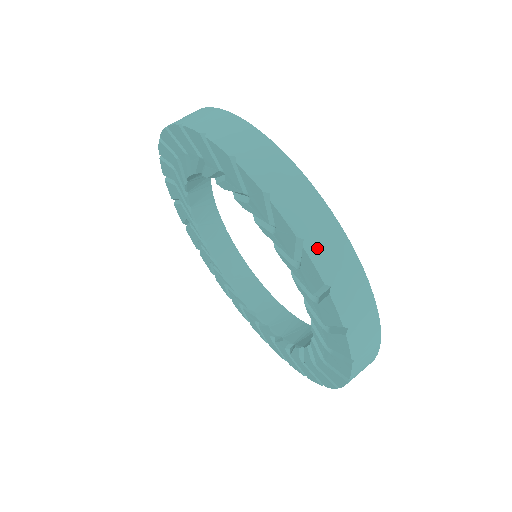
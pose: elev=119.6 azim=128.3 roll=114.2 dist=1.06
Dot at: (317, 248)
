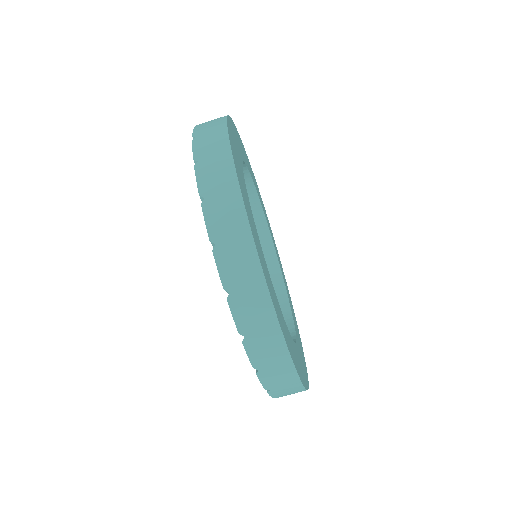
Dot at: occluded
